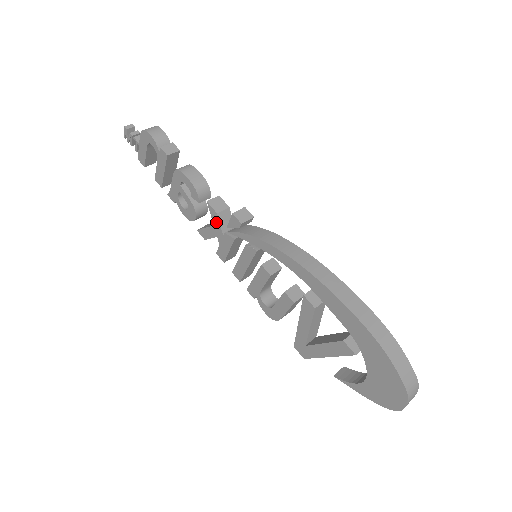
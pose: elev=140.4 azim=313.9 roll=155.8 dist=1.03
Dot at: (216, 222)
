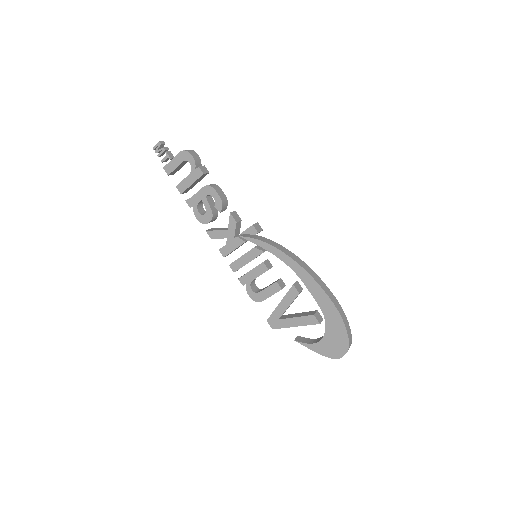
Dot at: (232, 228)
